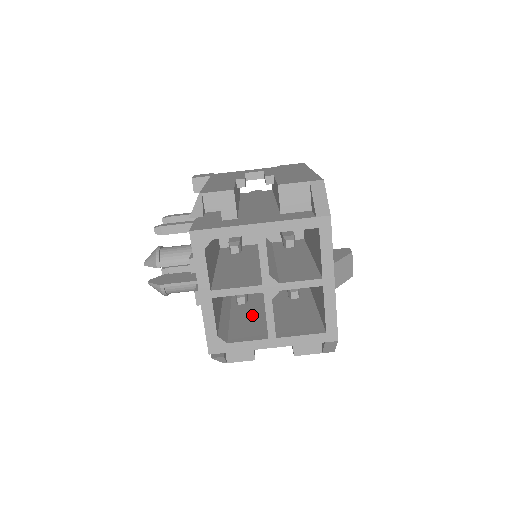
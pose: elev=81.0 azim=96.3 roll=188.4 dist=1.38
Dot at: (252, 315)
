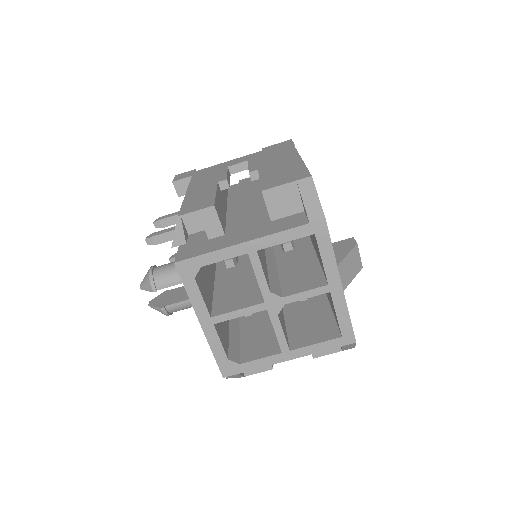
Dot at: (262, 322)
